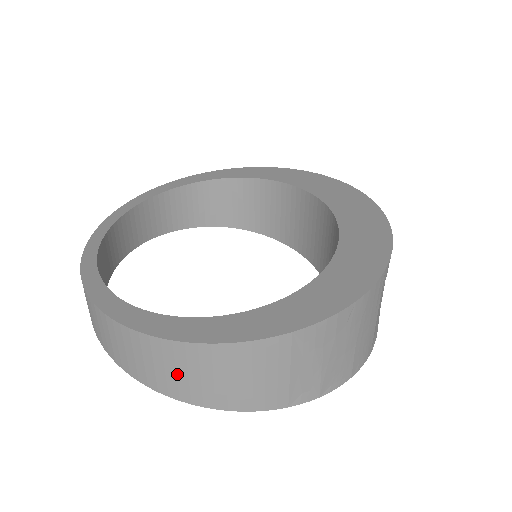
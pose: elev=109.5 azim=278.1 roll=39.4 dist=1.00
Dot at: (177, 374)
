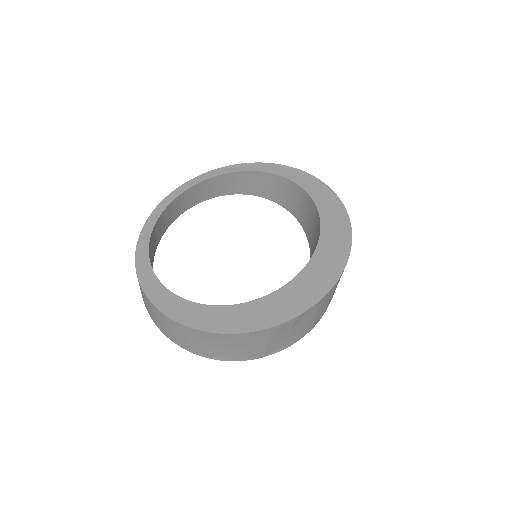
Dot at: (146, 302)
